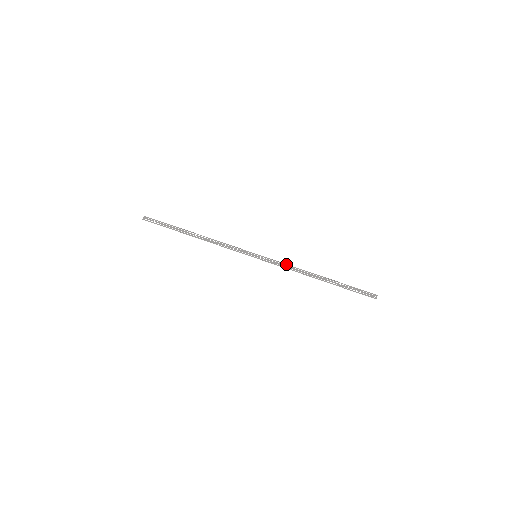
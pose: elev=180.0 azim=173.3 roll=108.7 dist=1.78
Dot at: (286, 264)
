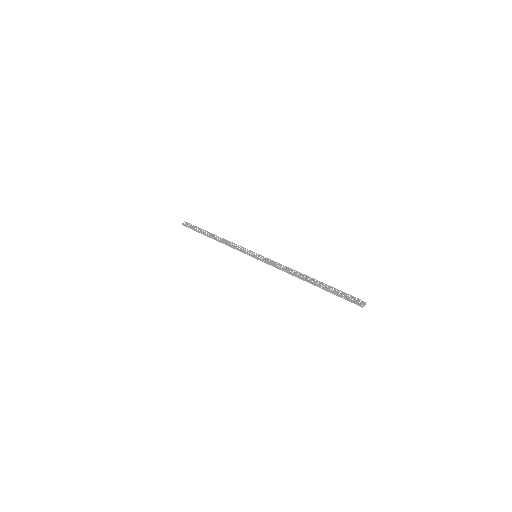
Dot at: occluded
